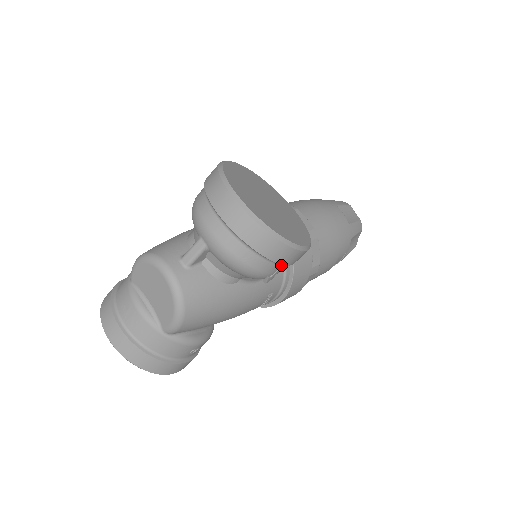
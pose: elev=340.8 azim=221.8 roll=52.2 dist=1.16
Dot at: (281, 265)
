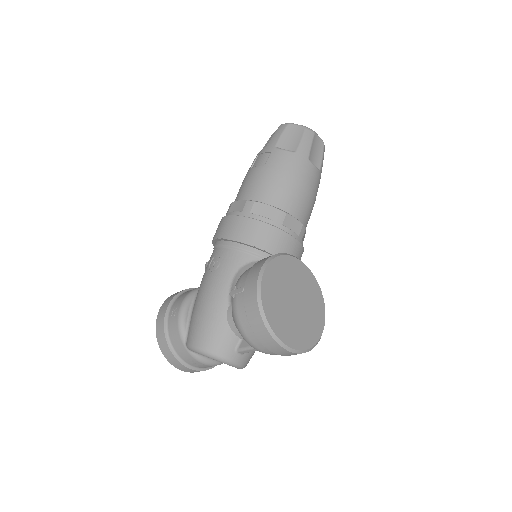
Dot at: occluded
